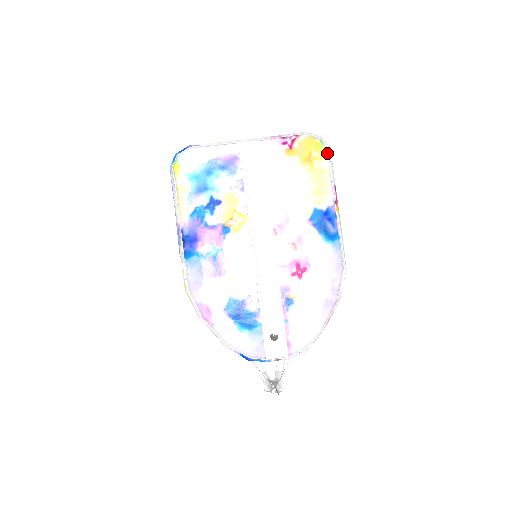
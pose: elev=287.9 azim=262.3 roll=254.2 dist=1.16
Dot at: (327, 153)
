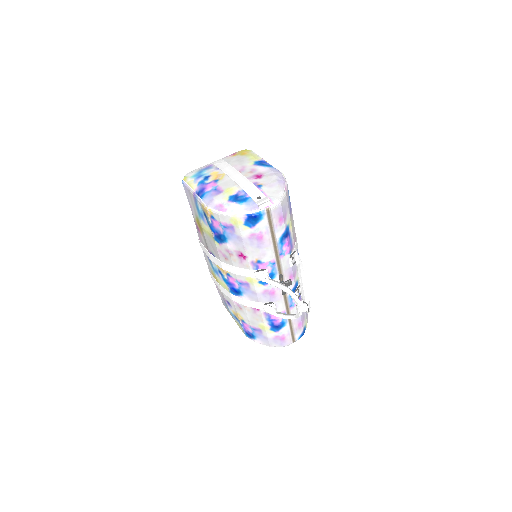
Dot at: (252, 151)
